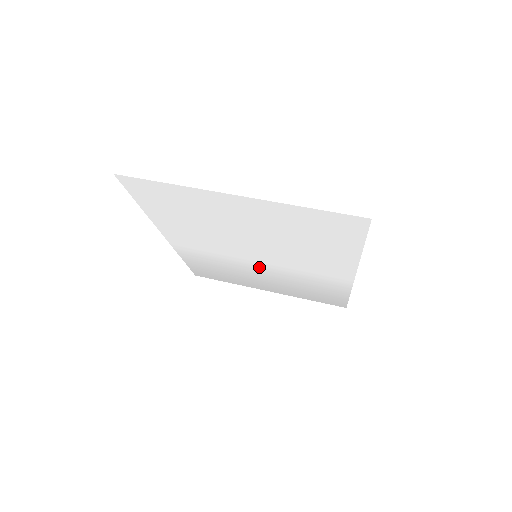
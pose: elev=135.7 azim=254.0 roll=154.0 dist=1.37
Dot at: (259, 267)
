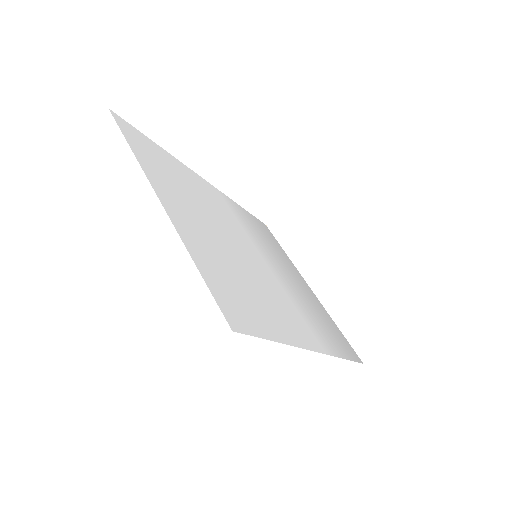
Dot at: (273, 265)
